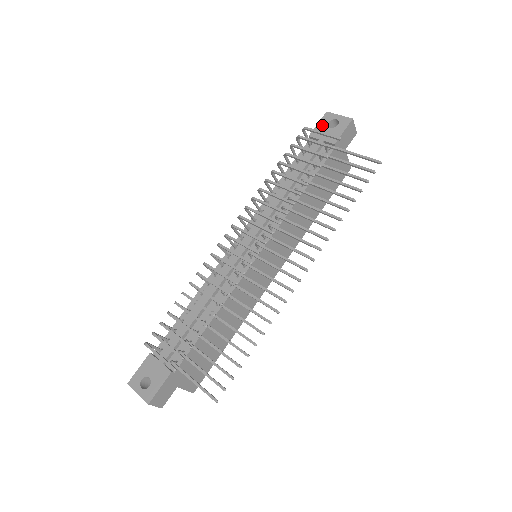
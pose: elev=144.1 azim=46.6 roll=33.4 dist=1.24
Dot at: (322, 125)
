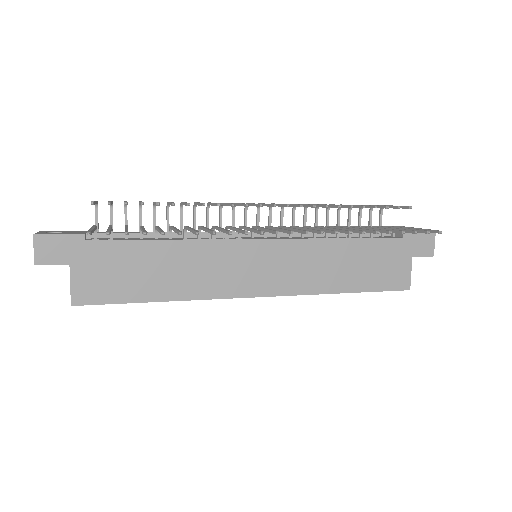
Dot at: occluded
